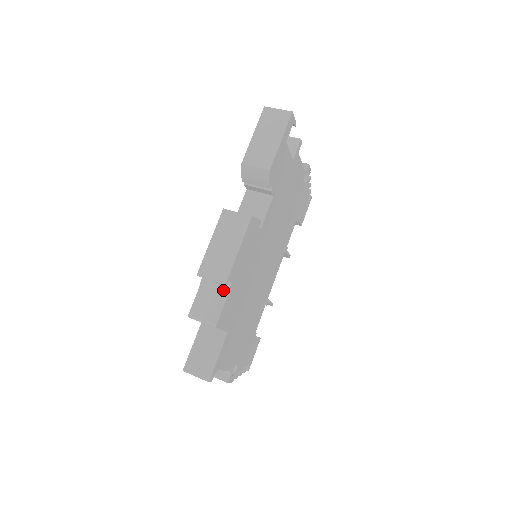
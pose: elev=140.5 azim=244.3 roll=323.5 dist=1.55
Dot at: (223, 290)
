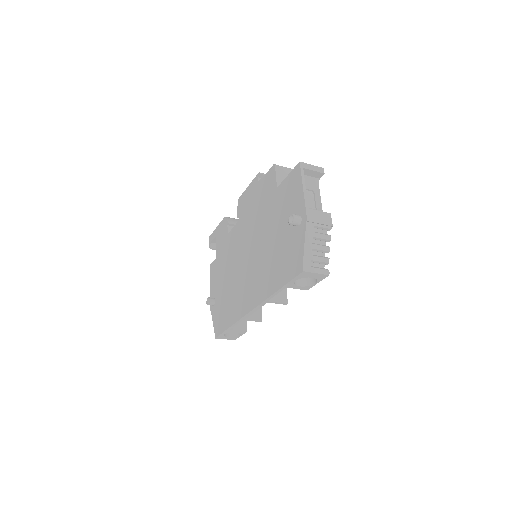
Dot at: occluded
